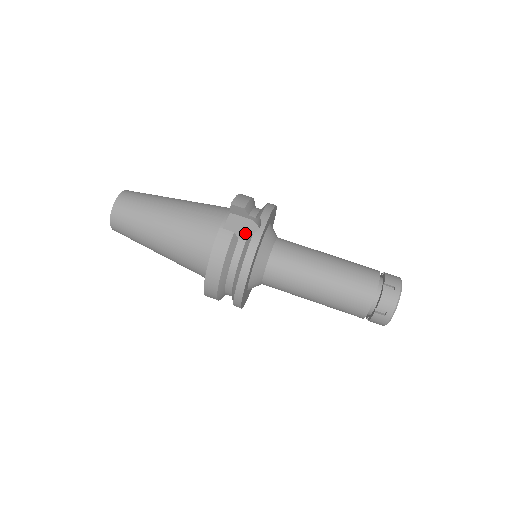
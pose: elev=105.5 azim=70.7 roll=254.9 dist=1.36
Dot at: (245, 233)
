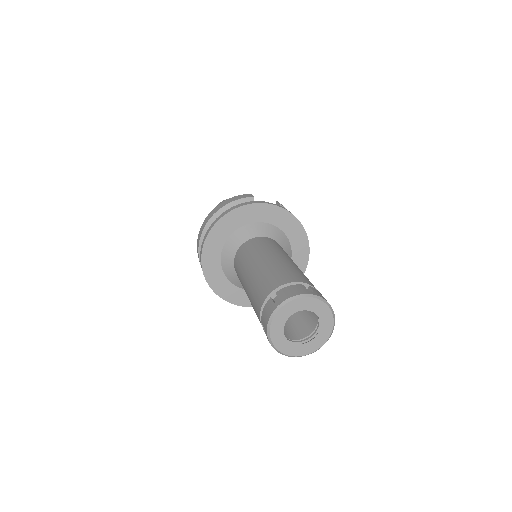
Dot at: occluded
